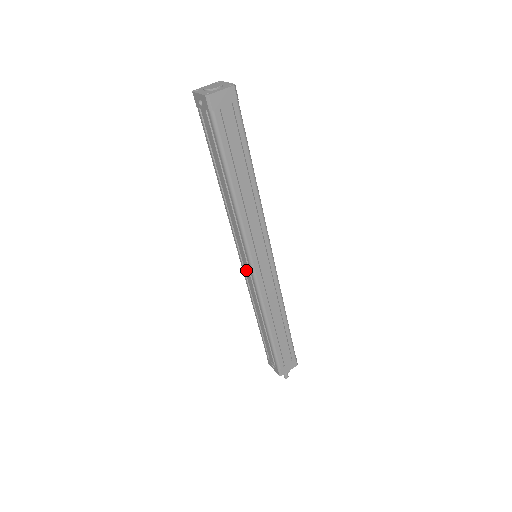
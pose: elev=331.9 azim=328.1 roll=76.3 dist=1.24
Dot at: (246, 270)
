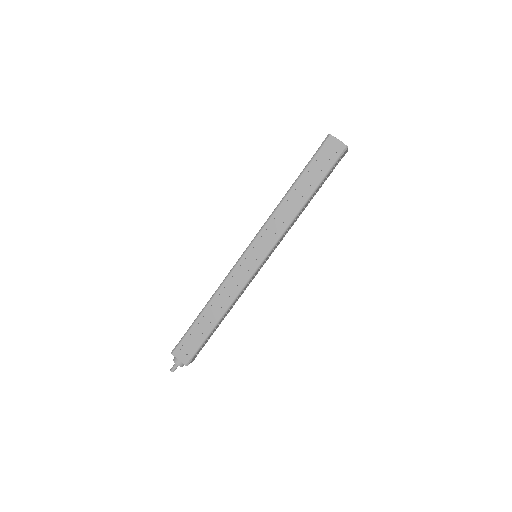
Dot at: occluded
